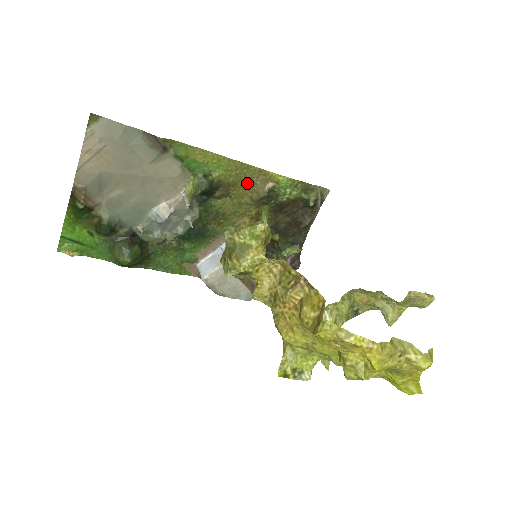
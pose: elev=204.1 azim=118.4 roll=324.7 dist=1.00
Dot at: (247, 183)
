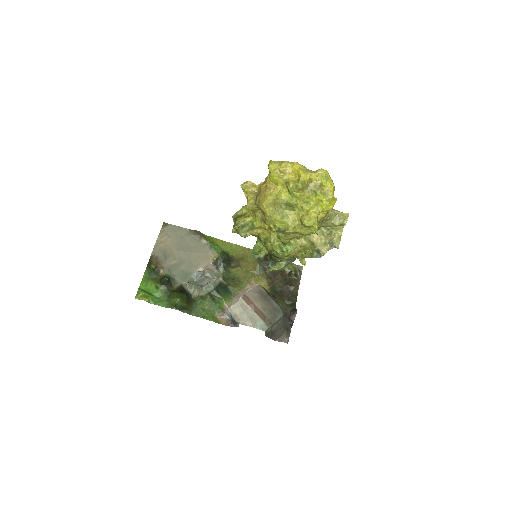
Dot at: (250, 259)
